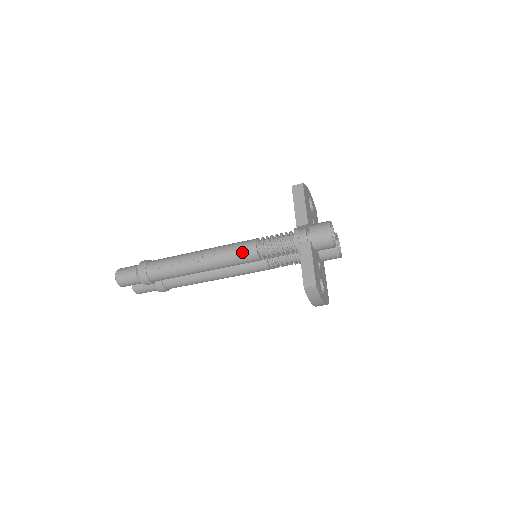
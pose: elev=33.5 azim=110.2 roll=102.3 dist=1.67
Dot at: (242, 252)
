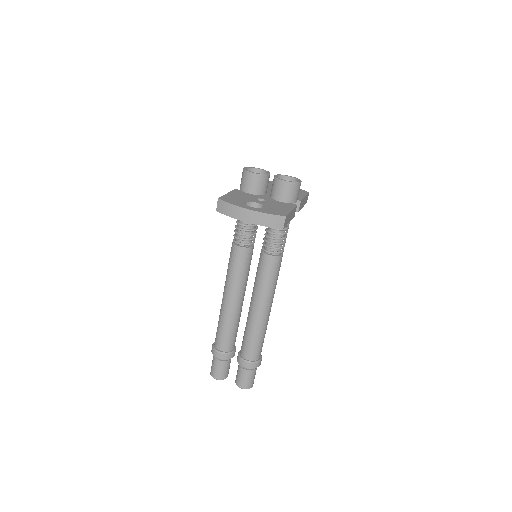
Dot at: (230, 255)
